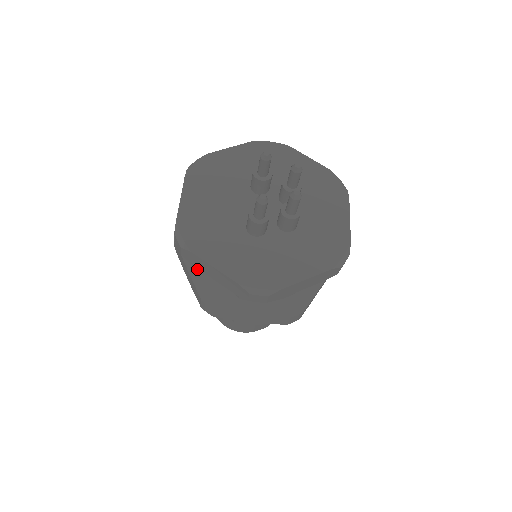
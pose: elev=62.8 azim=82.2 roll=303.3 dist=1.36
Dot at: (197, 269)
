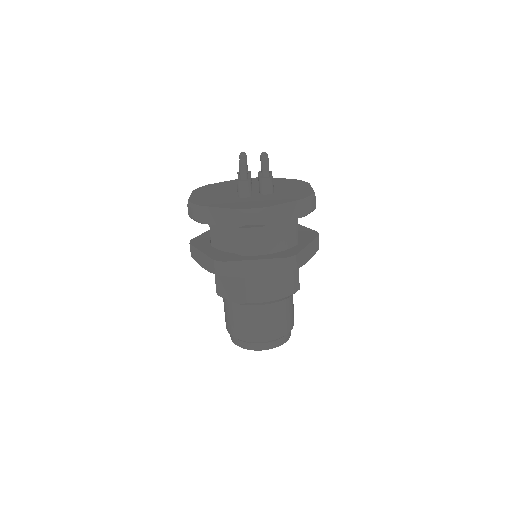
Dot at: (209, 250)
